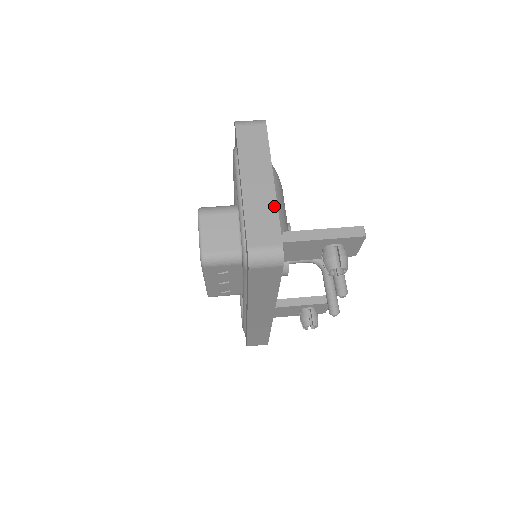
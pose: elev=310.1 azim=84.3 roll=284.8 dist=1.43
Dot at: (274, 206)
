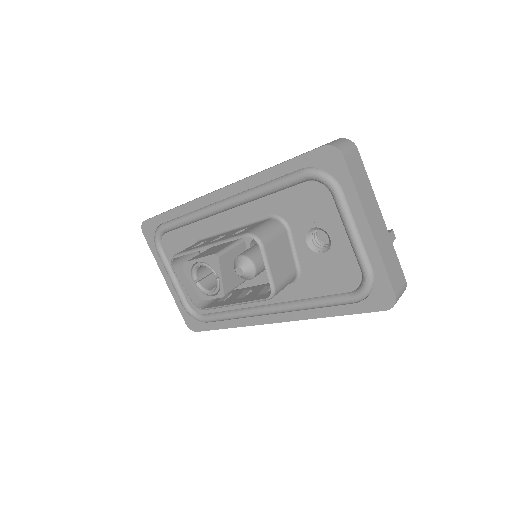
Dot at: (392, 245)
